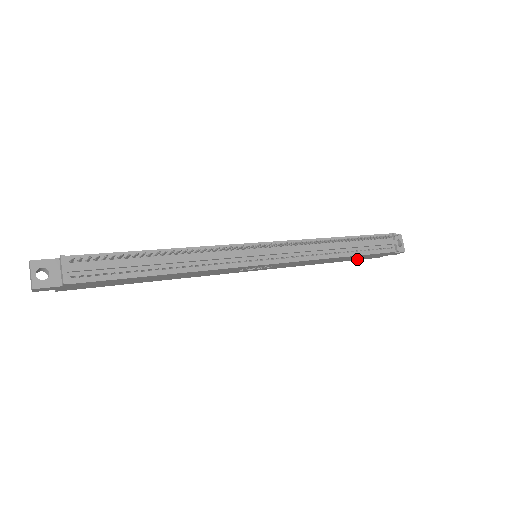
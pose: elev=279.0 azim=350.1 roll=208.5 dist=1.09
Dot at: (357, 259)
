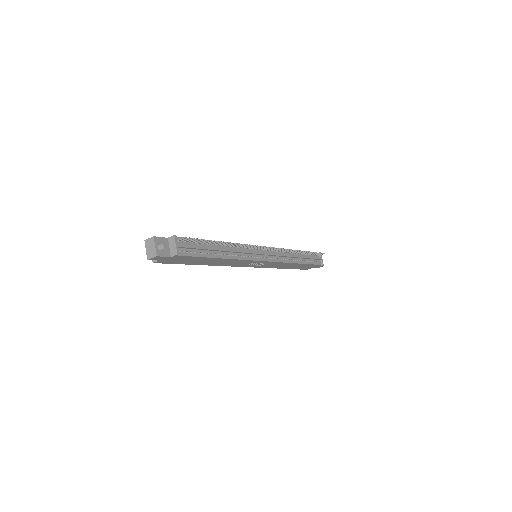
Dot at: (298, 268)
